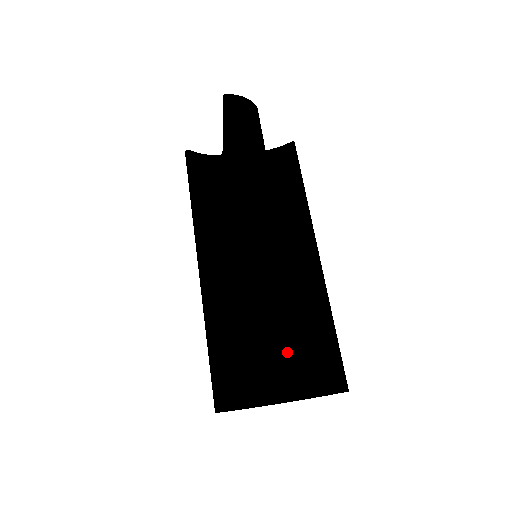
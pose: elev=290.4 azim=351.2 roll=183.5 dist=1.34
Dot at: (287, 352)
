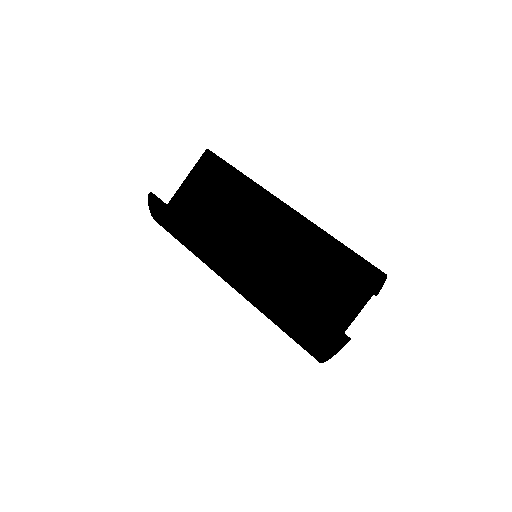
Dot at: occluded
